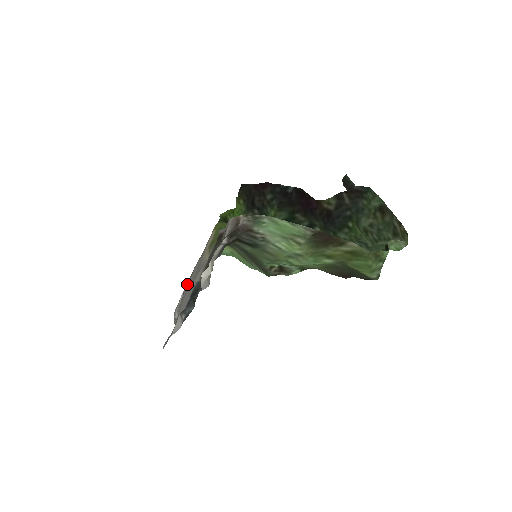
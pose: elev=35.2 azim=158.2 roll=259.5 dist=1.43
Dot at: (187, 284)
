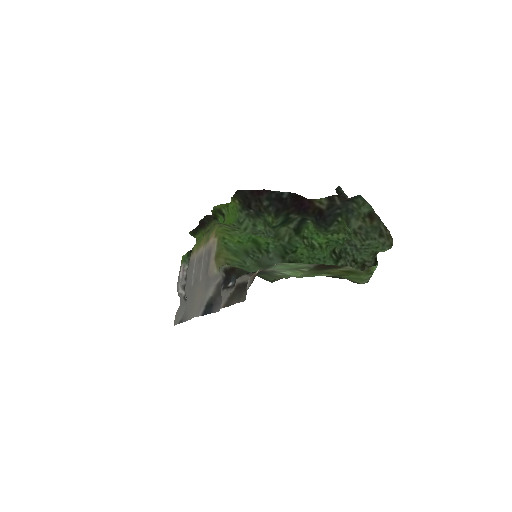
Dot at: (190, 271)
